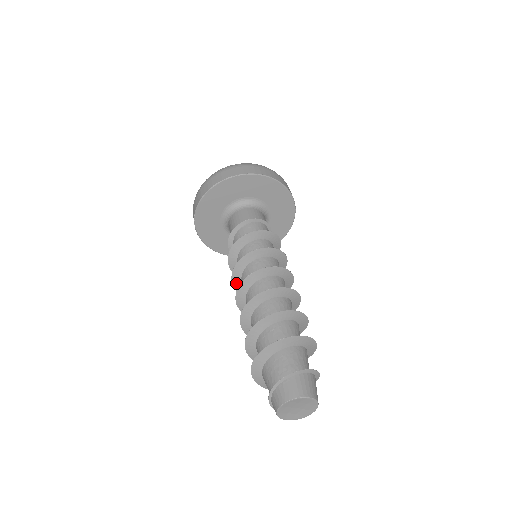
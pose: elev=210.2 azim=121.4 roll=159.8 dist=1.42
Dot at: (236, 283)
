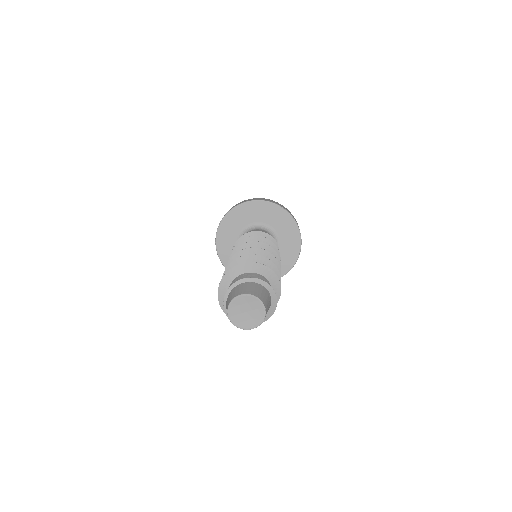
Dot at: occluded
